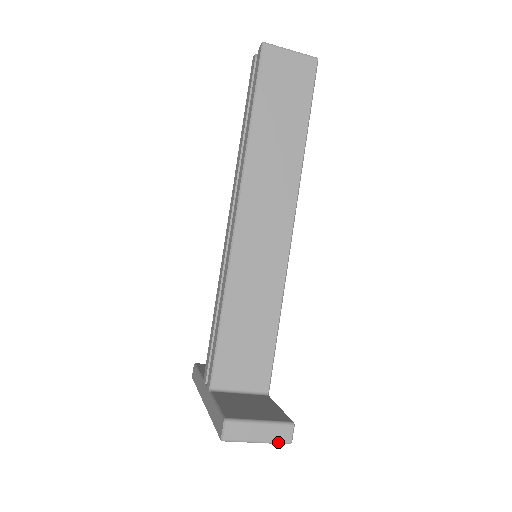
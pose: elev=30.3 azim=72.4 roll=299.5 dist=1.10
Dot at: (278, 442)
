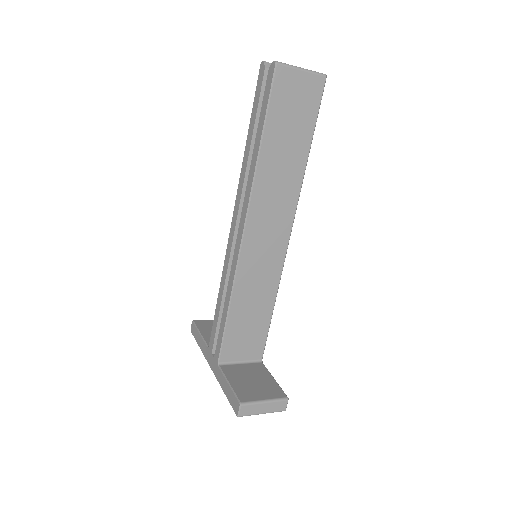
Dot at: occluded
